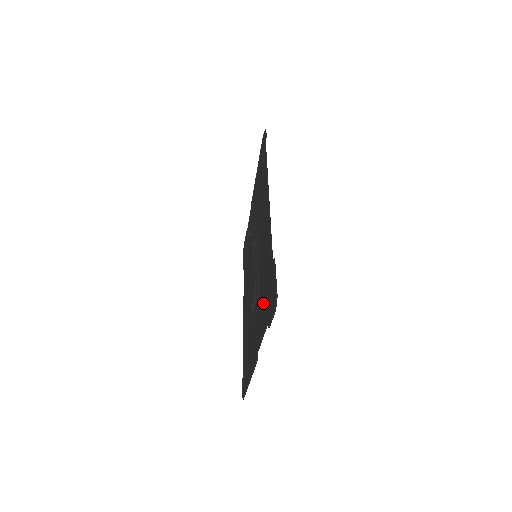
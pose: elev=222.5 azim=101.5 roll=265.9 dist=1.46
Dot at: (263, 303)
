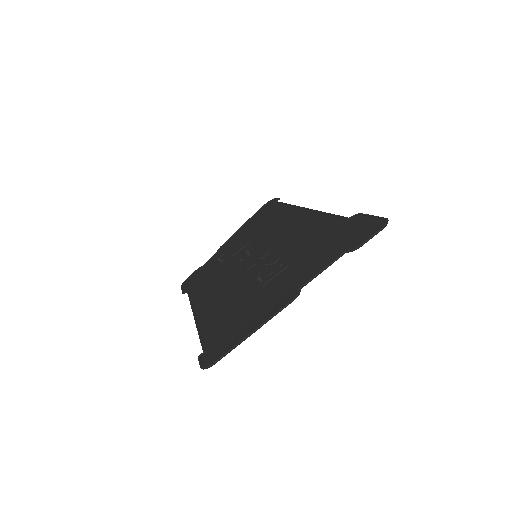
Dot at: (313, 254)
